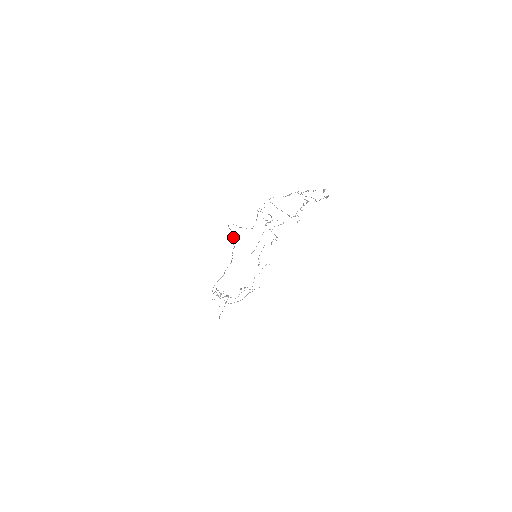
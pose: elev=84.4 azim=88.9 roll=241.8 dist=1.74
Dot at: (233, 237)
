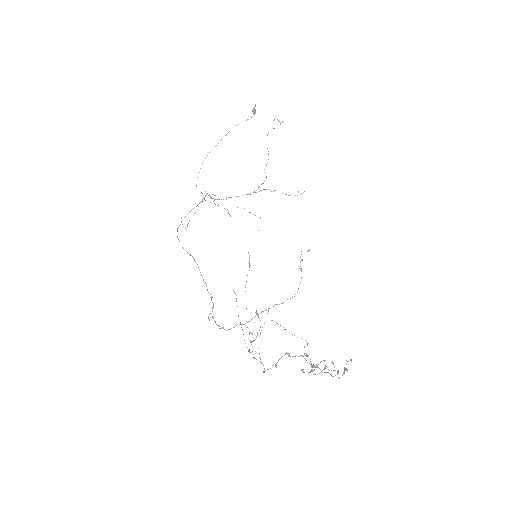
Dot at: occluded
